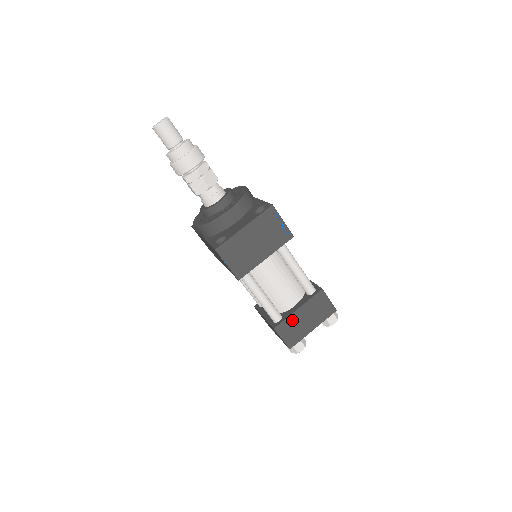
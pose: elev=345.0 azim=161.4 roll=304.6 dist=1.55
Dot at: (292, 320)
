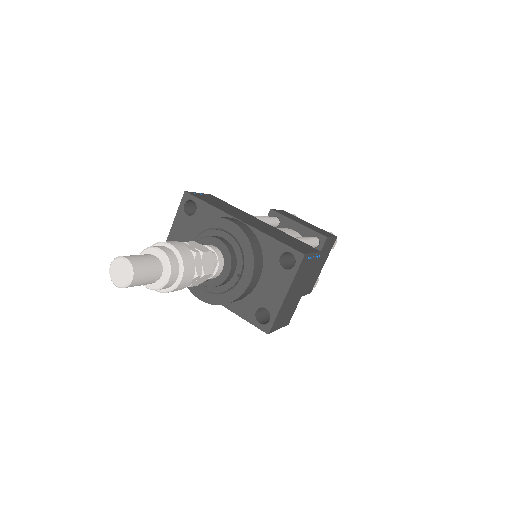
Dot at: (310, 279)
